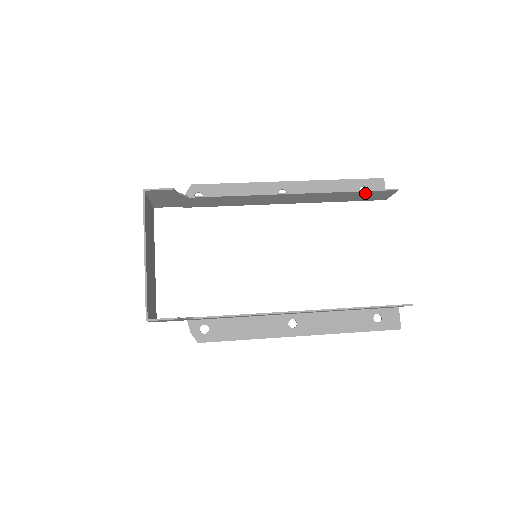
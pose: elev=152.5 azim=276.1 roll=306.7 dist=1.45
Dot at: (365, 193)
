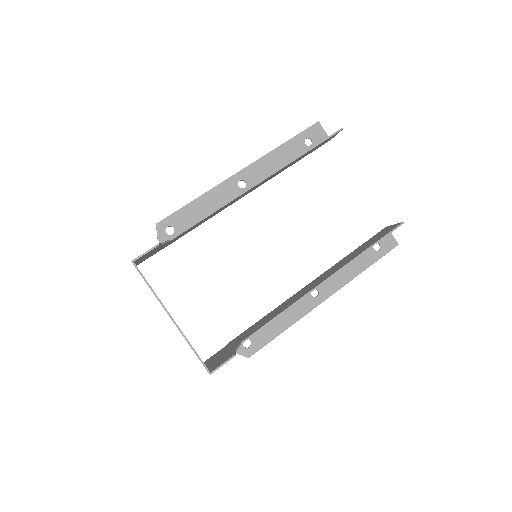
Dot at: occluded
